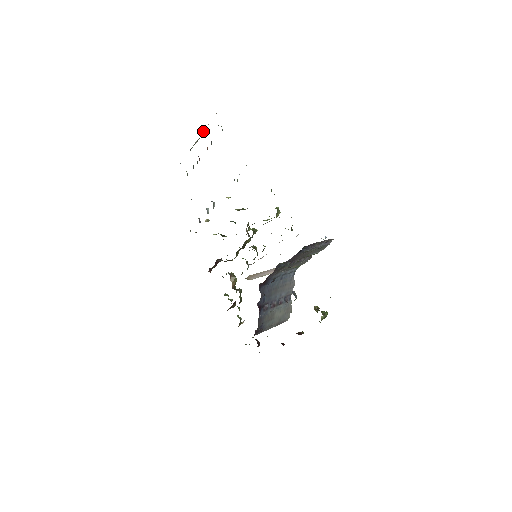
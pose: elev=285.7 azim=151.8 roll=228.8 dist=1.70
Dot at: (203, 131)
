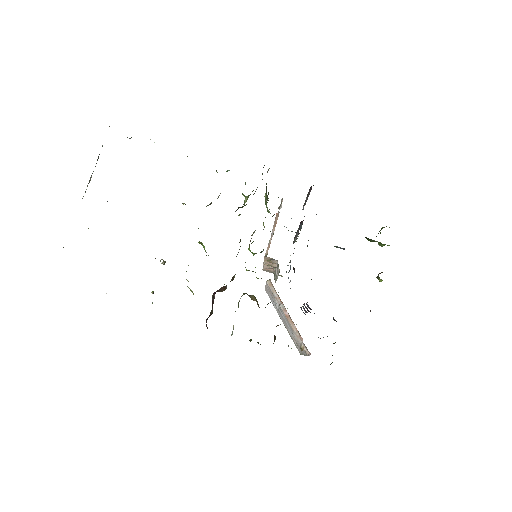
Dot at: occluded
